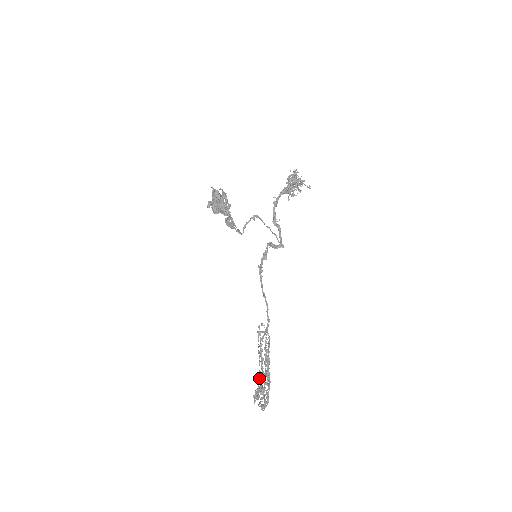
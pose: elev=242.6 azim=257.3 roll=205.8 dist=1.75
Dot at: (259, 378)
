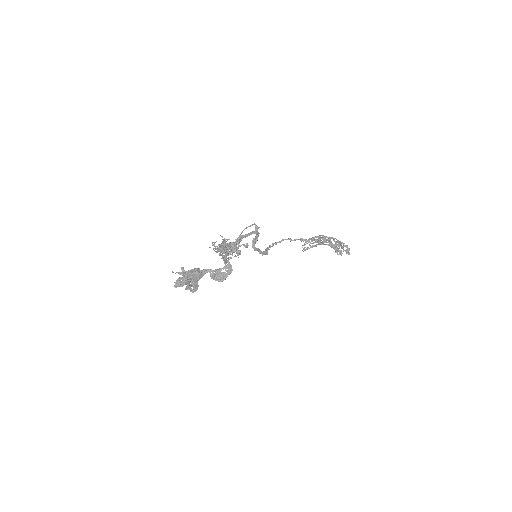
Dot at: occluded
